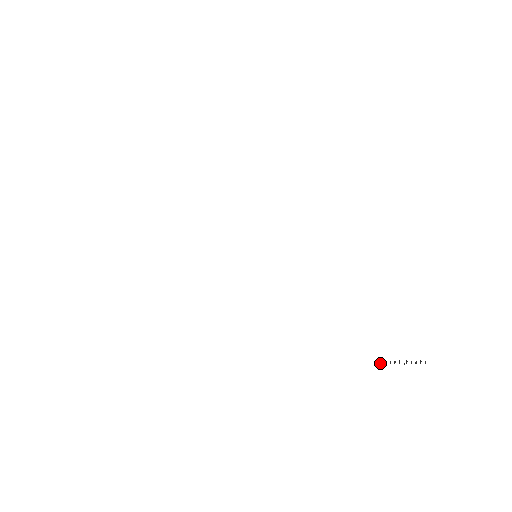
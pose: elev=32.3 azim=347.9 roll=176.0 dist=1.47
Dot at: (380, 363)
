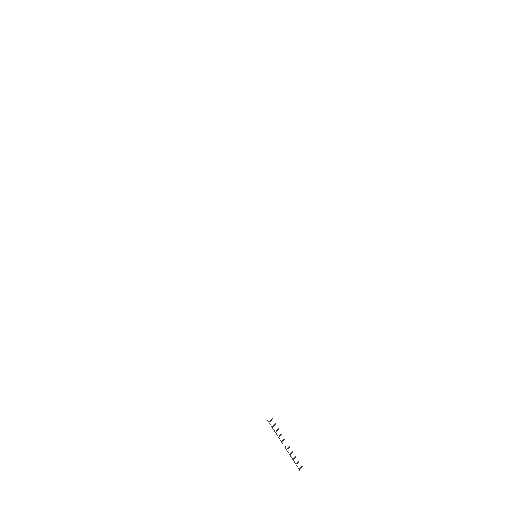
Dot at: (270, 420)
